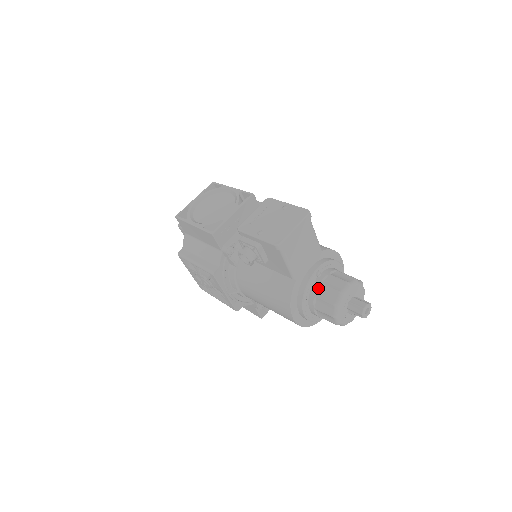
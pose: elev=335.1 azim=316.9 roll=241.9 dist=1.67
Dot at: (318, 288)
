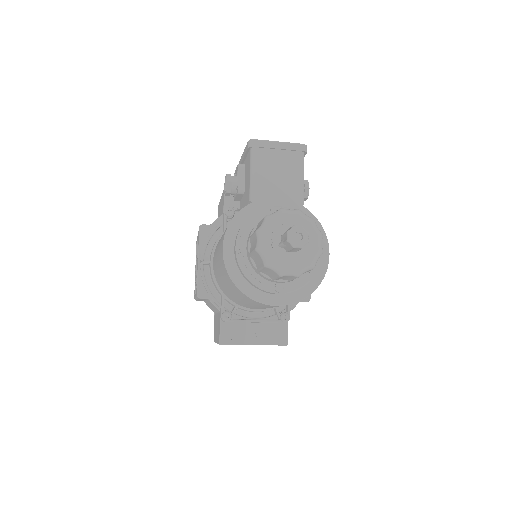
Dot at: occluded
